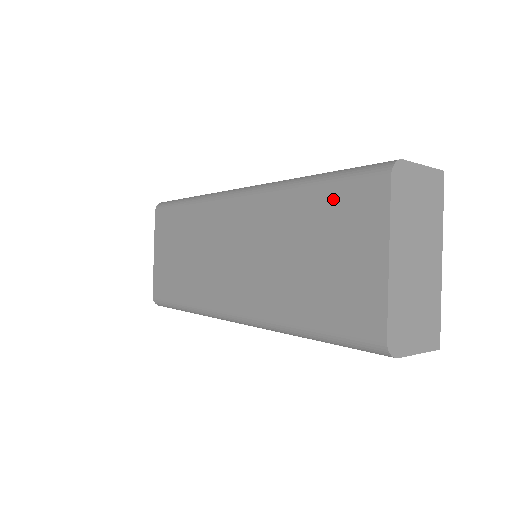
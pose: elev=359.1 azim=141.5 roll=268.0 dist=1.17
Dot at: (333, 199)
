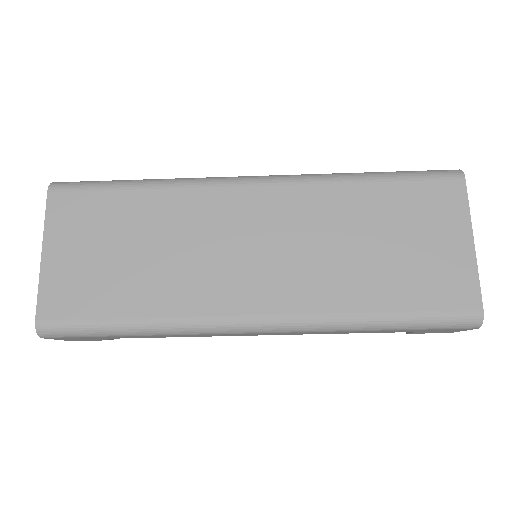
Dot at: (406, 193)
